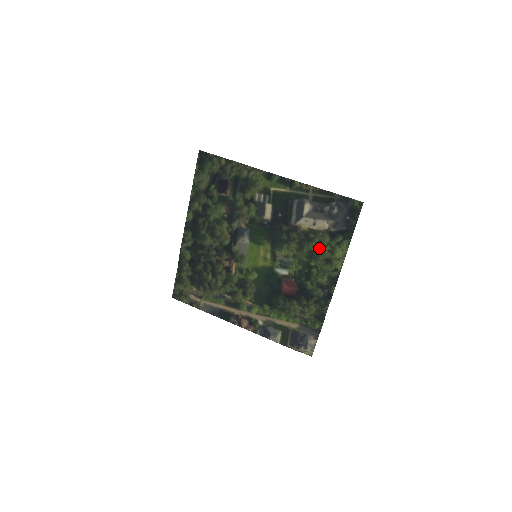
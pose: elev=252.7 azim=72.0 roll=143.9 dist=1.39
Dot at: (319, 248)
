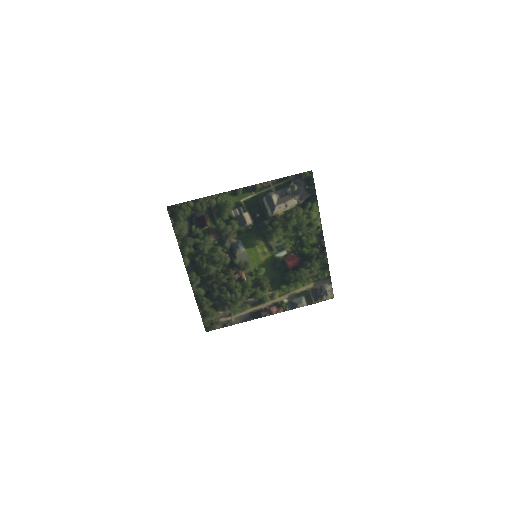
Dot at: (299, 220)
